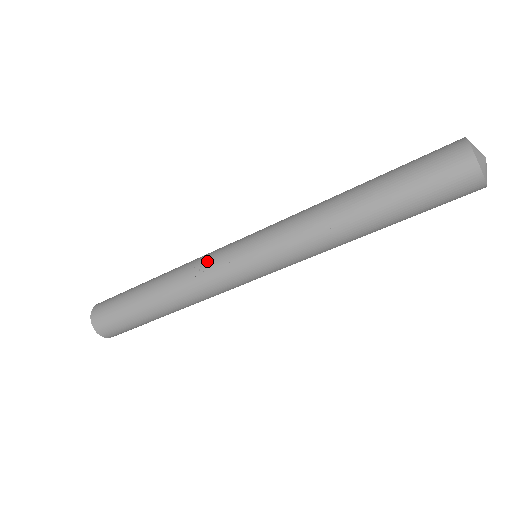
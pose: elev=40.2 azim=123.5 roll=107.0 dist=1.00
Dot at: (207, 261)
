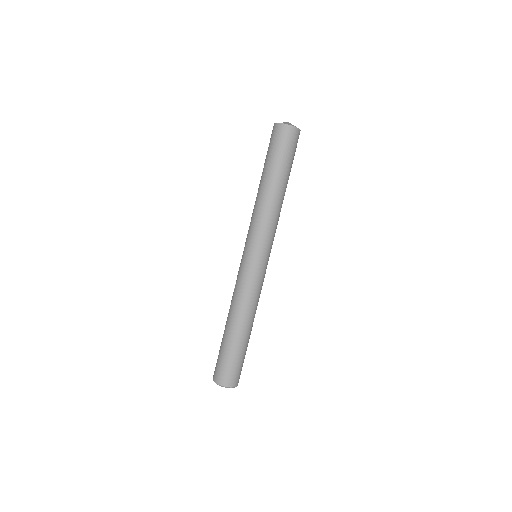
Dot at: occluded
